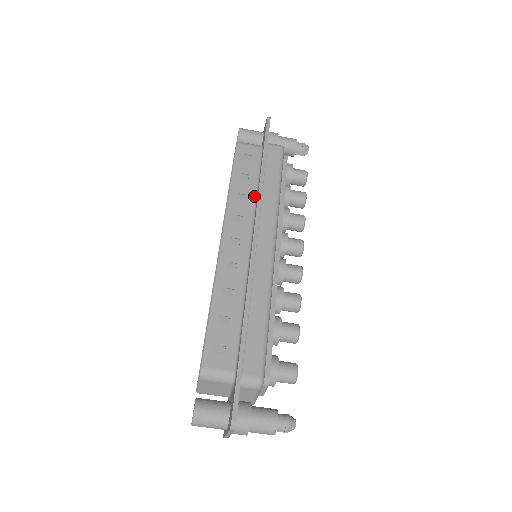
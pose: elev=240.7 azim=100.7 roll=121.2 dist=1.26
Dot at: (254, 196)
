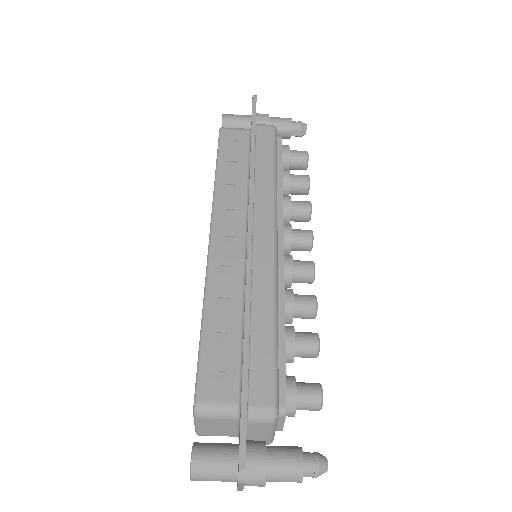
Dot at: (245, 185)
